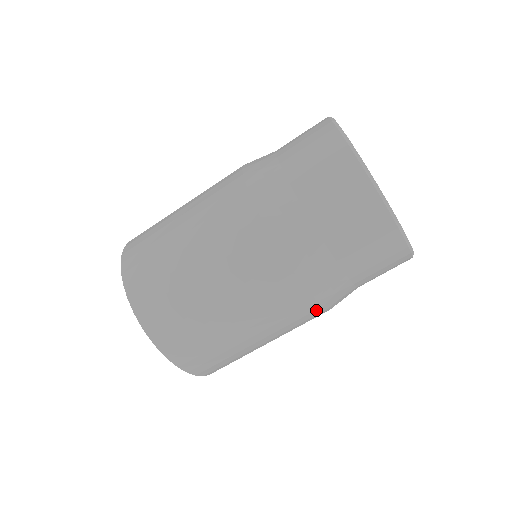
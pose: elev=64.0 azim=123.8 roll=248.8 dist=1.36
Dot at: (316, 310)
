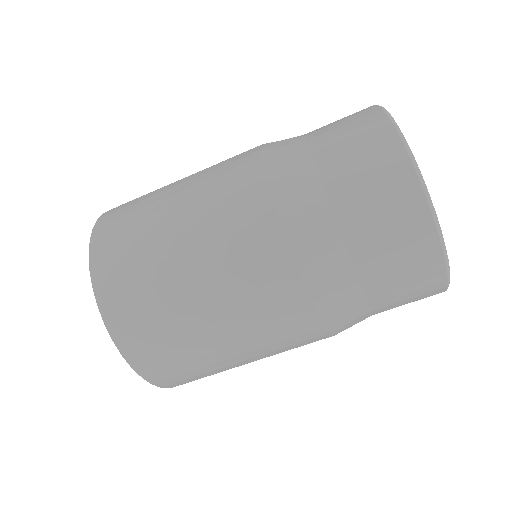
Dot at: occluded
